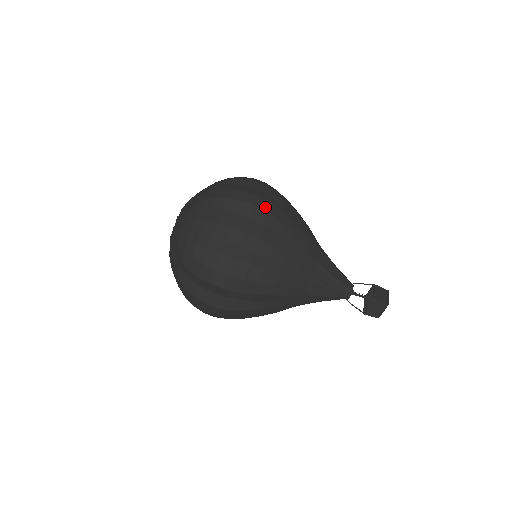
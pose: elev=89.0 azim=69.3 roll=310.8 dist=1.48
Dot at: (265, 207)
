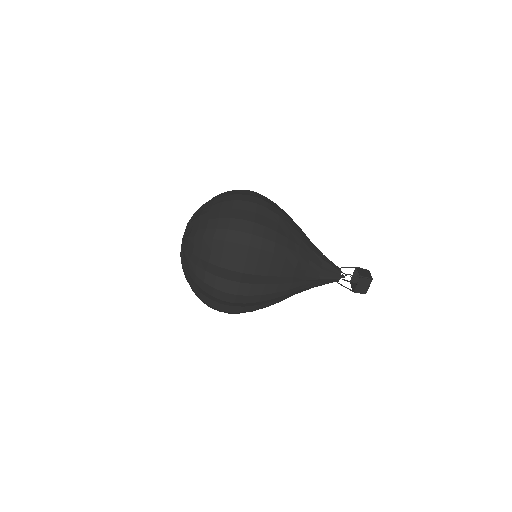
Dot at: (264, 204)
